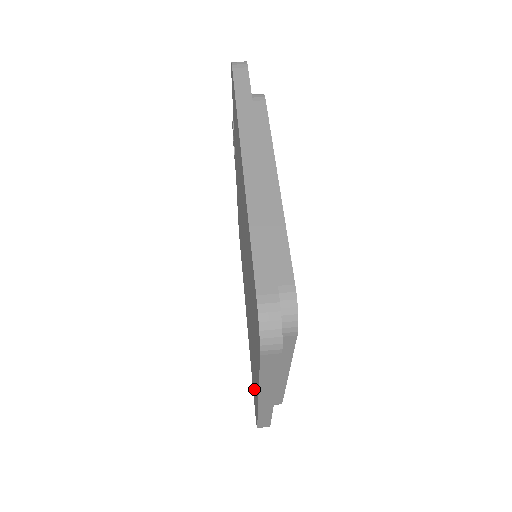
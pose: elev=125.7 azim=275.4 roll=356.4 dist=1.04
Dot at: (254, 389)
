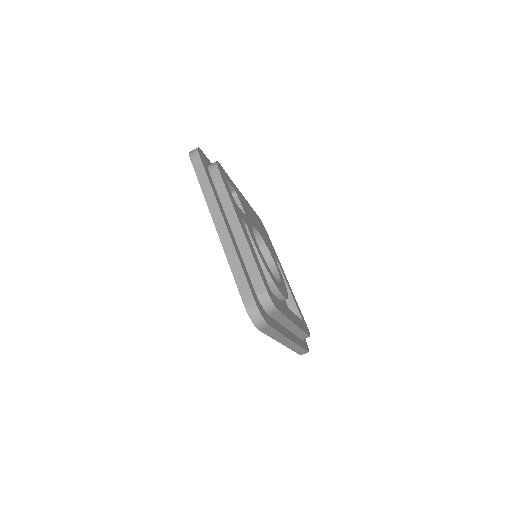
Dot at: occluded
